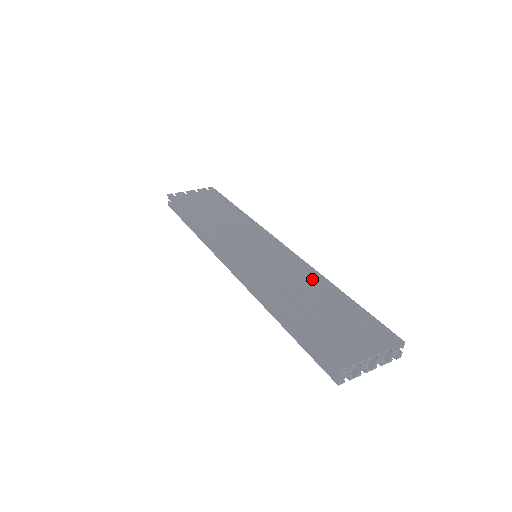
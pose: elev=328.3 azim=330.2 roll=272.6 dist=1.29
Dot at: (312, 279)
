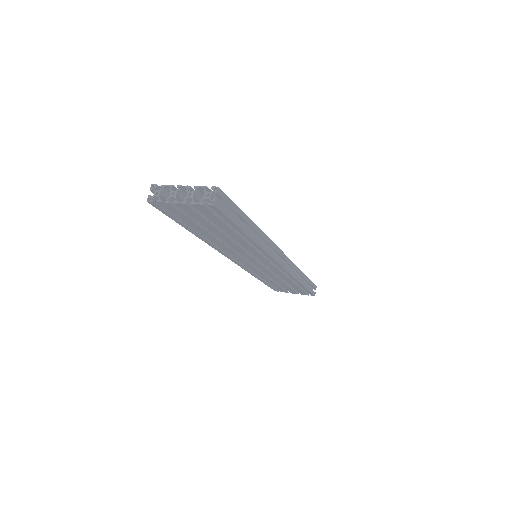
Dot at: occluded
